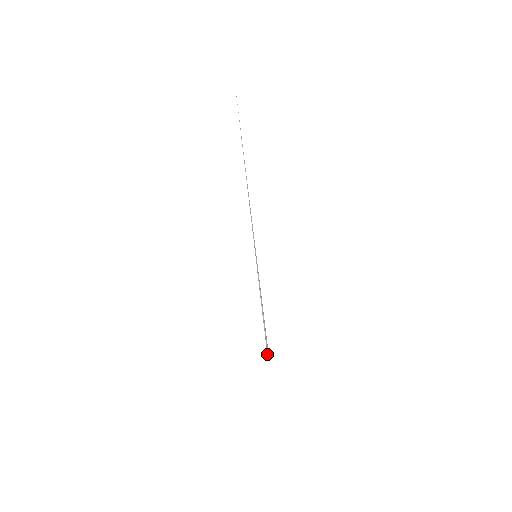
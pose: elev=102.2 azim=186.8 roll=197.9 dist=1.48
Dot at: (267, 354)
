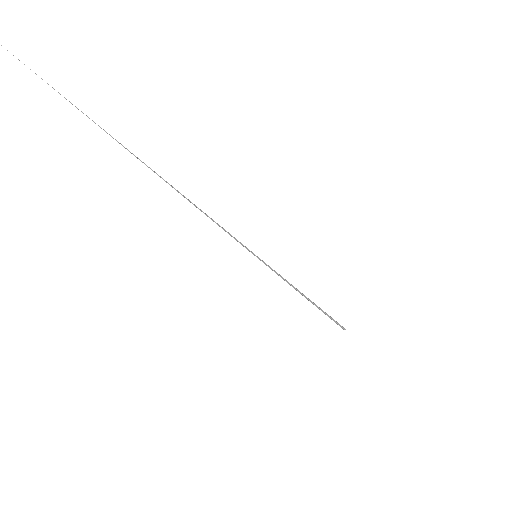
Dot at: occluded
